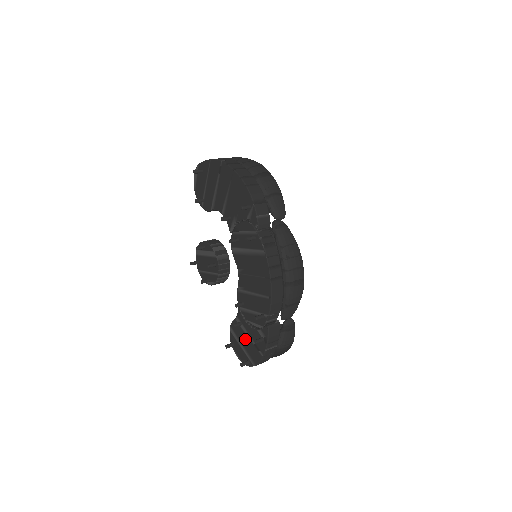
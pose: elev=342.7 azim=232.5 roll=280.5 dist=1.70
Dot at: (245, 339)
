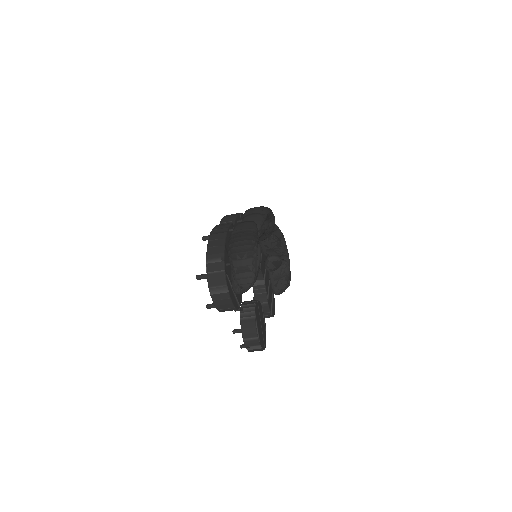
Dot at: occluded
